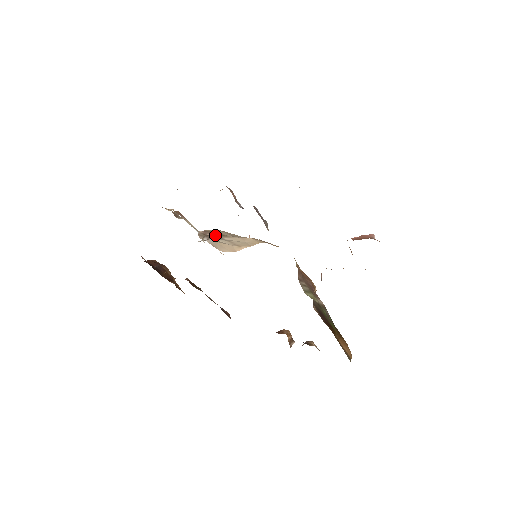
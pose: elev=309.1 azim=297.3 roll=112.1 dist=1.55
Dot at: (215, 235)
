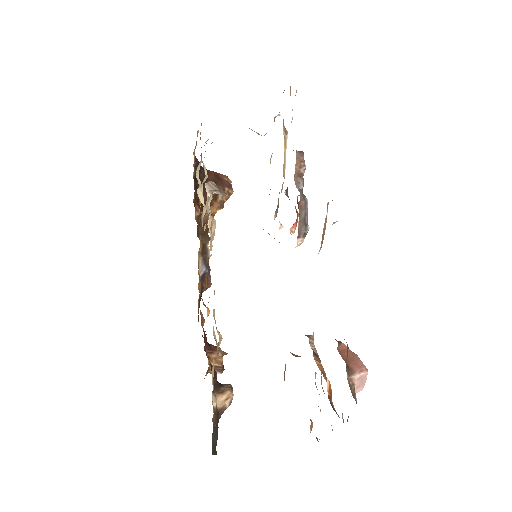
Dot at: occluded
